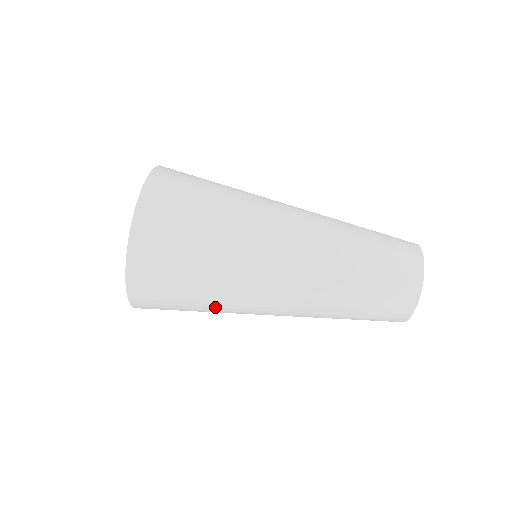
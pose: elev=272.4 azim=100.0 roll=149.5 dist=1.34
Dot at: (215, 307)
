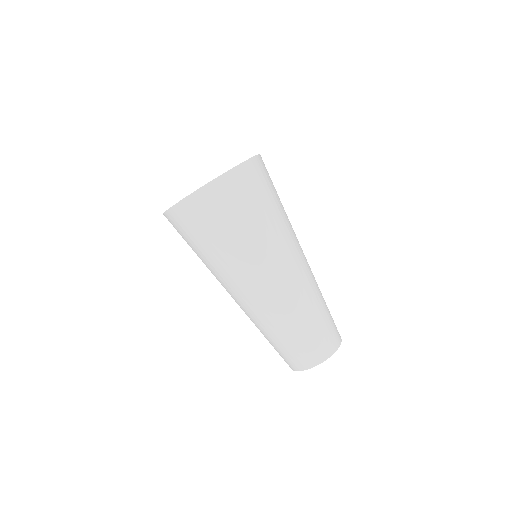
Dot at: (217, 258)
